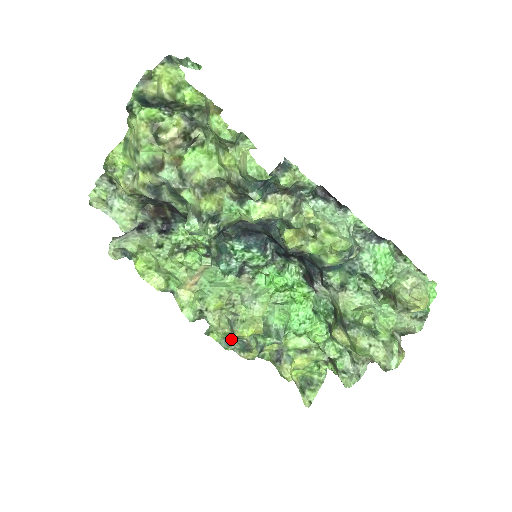
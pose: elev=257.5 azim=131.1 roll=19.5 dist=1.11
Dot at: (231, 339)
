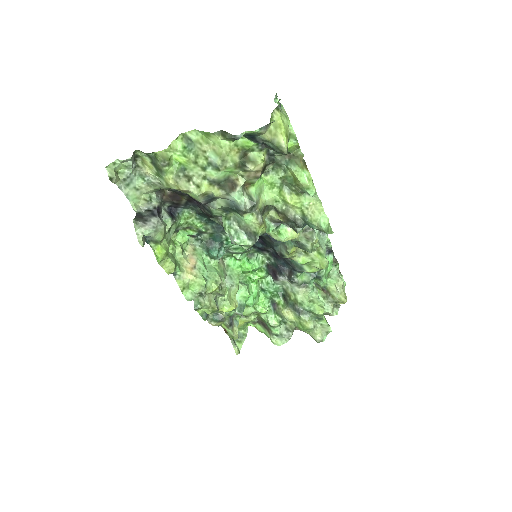
Dot at: occluded
